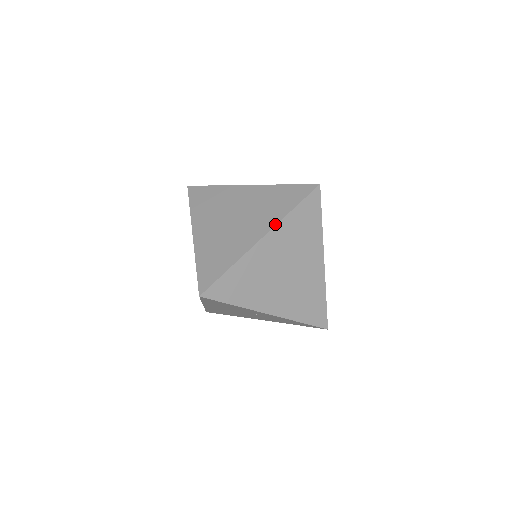
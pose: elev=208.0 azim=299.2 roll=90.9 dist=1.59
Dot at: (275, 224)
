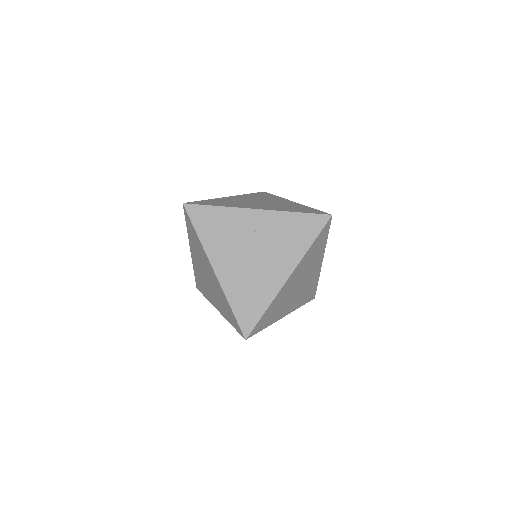
Dot at: occluded
